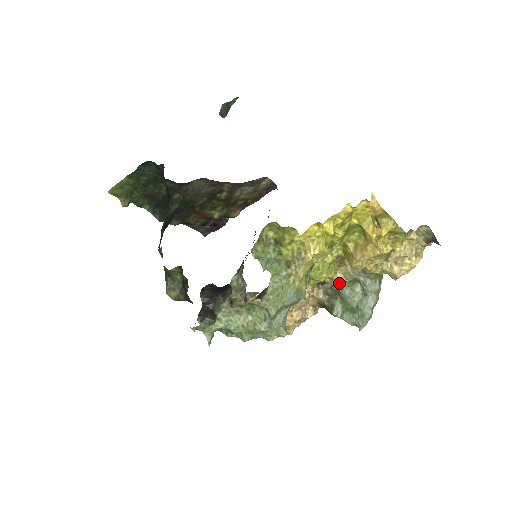
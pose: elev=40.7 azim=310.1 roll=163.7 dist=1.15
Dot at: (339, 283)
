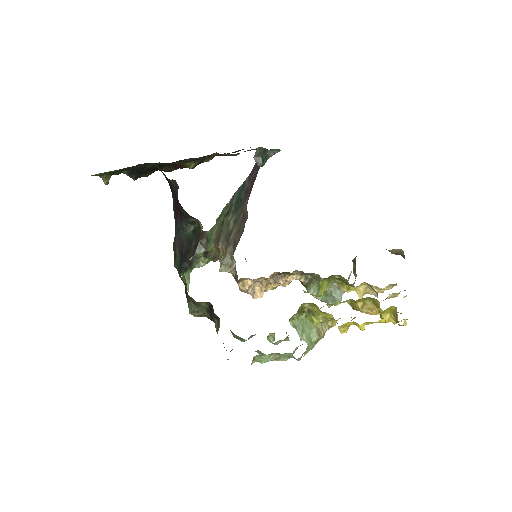
Dot at: occluded
